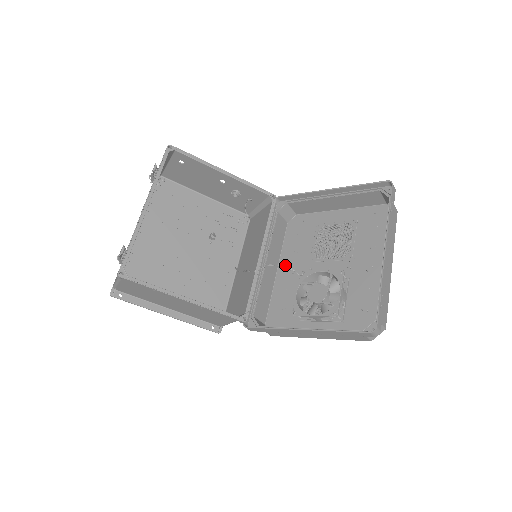
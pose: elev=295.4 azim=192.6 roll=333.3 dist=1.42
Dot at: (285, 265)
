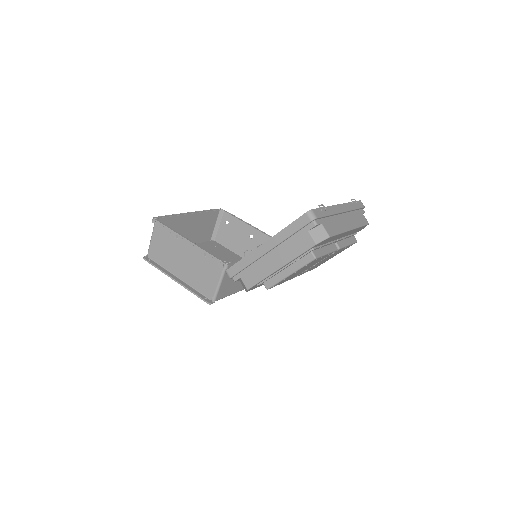
Dot at: occluded
